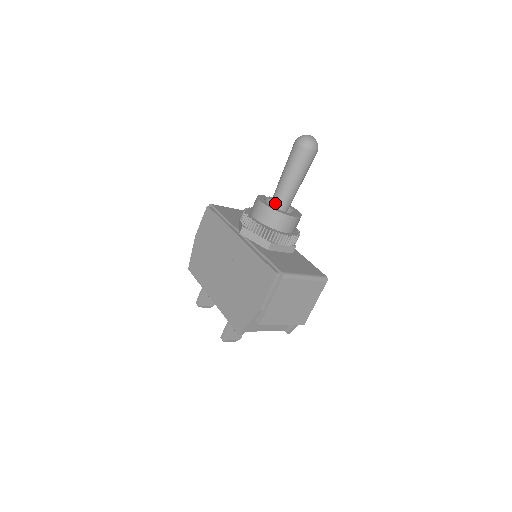
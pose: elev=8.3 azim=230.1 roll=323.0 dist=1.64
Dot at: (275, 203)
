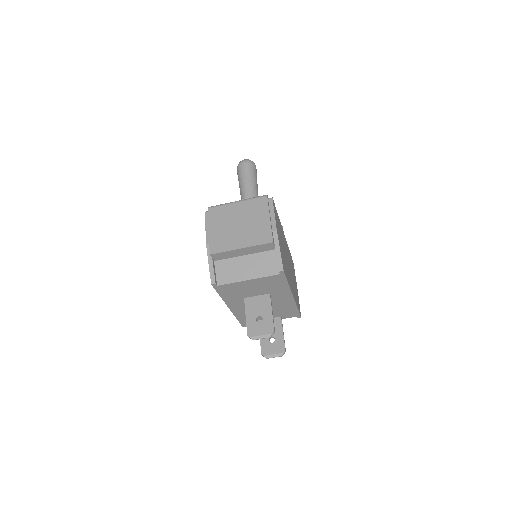
Dot at: occluded
